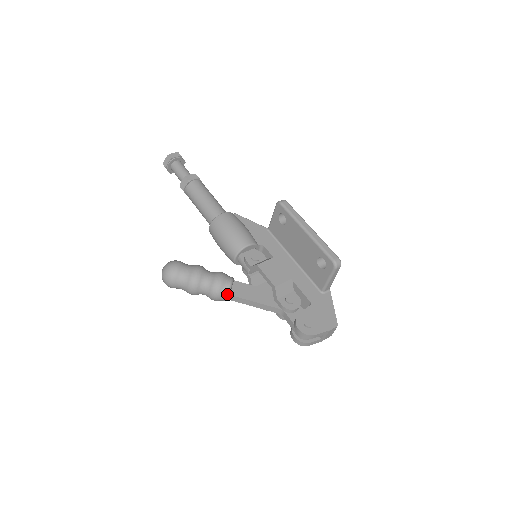
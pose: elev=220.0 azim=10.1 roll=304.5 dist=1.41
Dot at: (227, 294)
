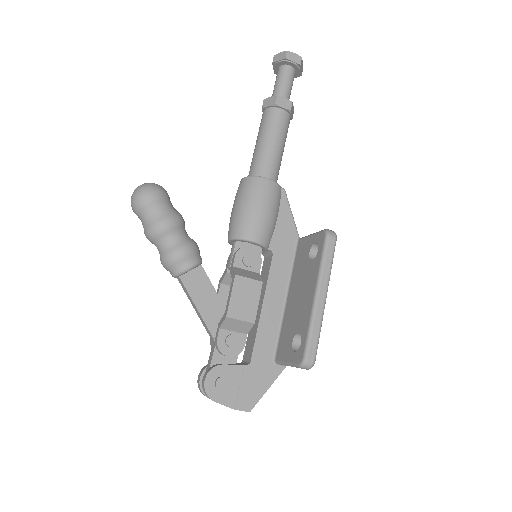
Dot at: (176, 274)
